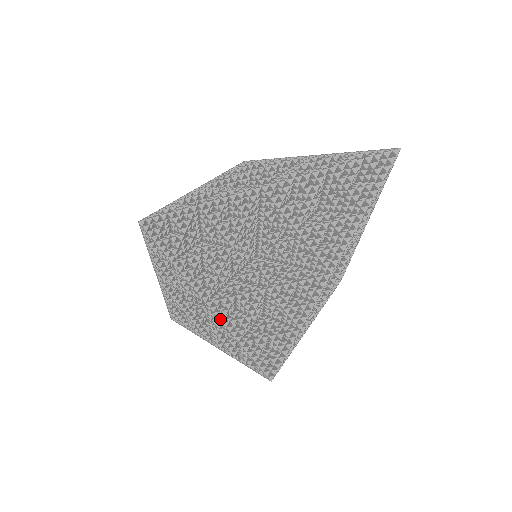
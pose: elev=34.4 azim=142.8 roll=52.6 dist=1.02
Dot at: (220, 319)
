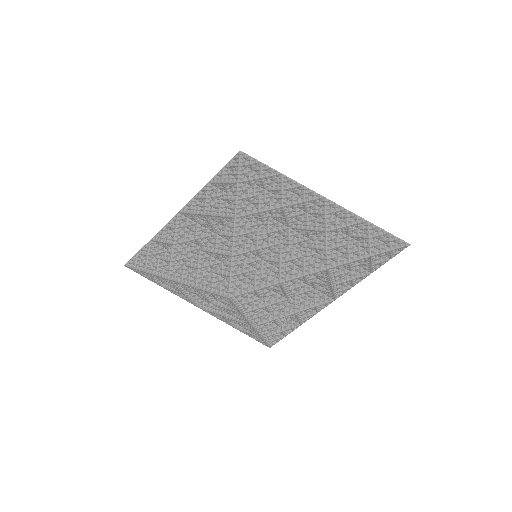
Dot at: (257, 332)
